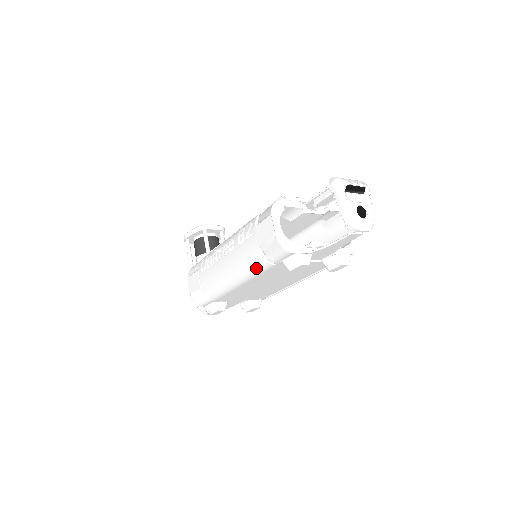
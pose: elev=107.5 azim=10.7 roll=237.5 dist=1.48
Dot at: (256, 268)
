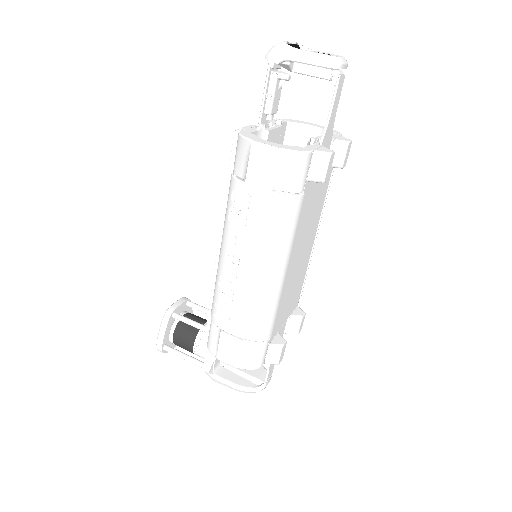
Dot at: (289, 222)
